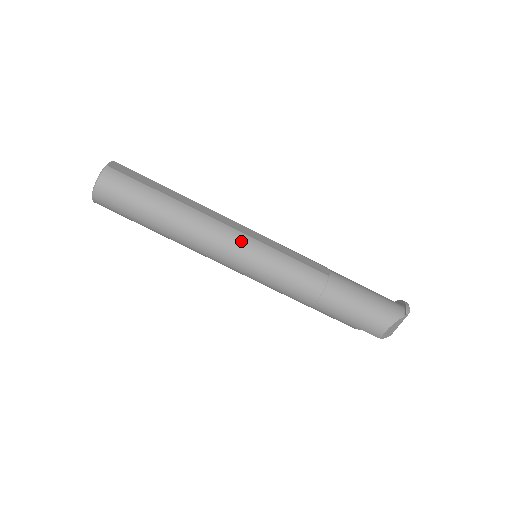
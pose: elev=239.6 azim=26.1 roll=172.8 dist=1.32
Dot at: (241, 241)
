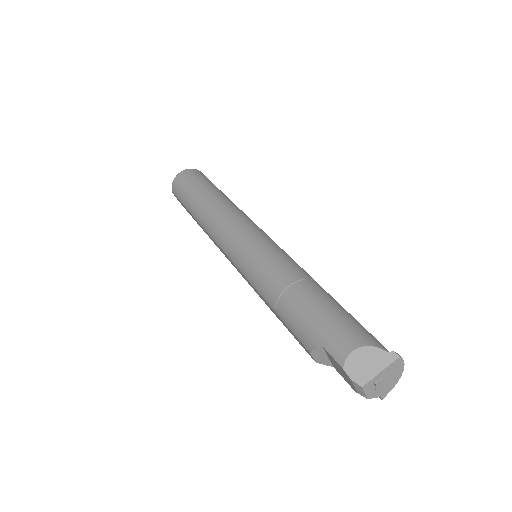
Dot at: (252, 225)
